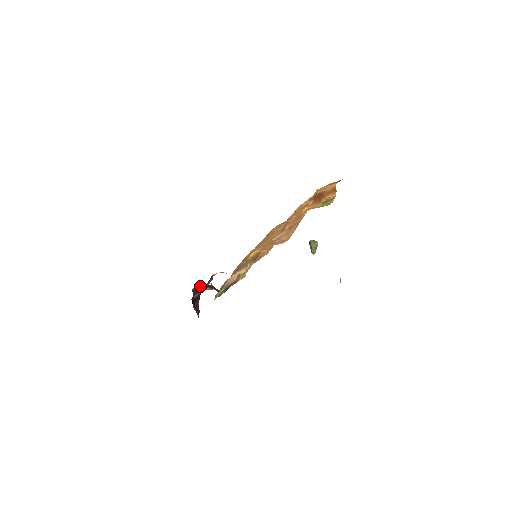
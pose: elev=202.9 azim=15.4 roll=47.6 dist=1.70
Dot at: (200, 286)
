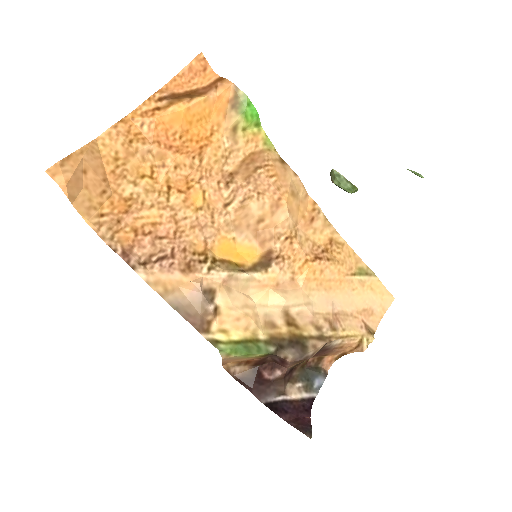
Dot at: (247, 368)
